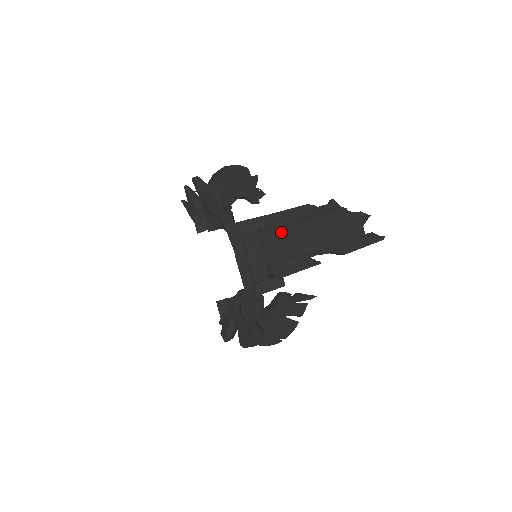
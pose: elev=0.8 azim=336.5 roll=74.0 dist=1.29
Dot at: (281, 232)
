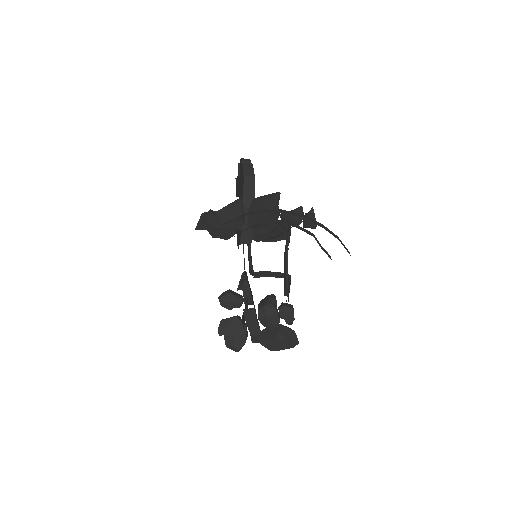
Dot at: occluded
